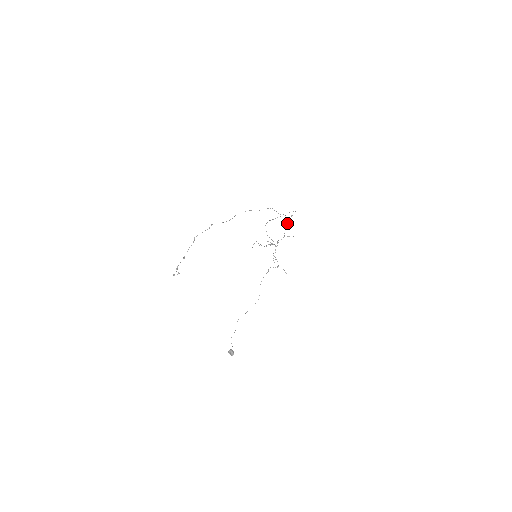
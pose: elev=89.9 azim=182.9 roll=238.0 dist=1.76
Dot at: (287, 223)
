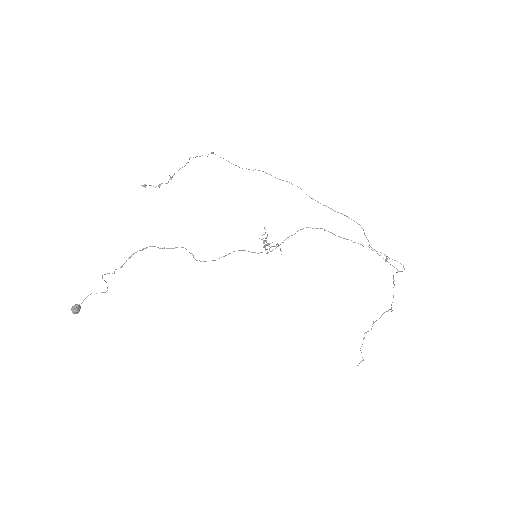
Dot at: occluded
